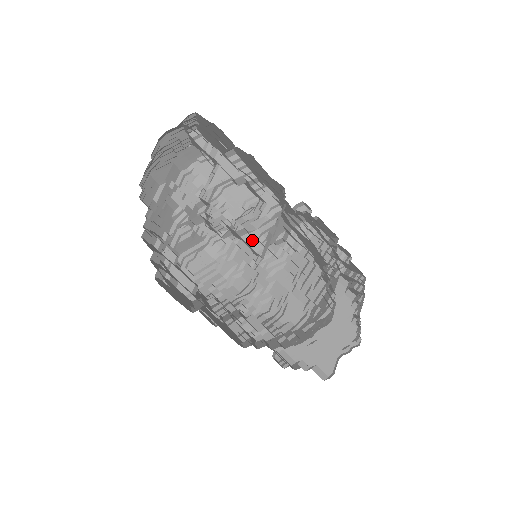
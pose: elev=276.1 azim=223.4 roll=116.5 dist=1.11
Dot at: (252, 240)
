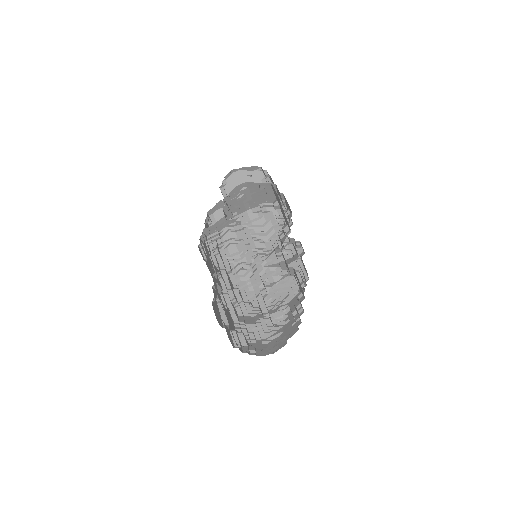
Dot at: (268, 282)
